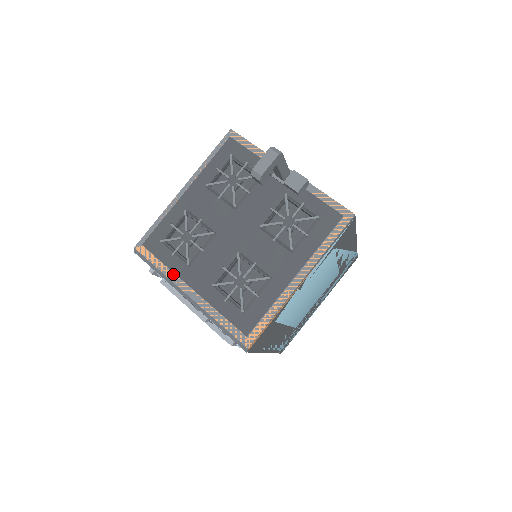
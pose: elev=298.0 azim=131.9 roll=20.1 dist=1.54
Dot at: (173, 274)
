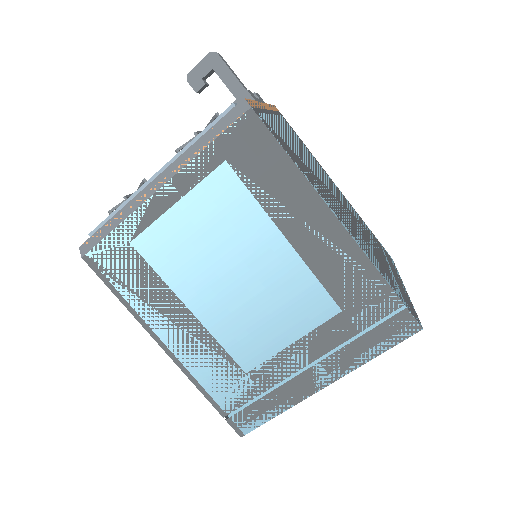
Dot at: occluded
